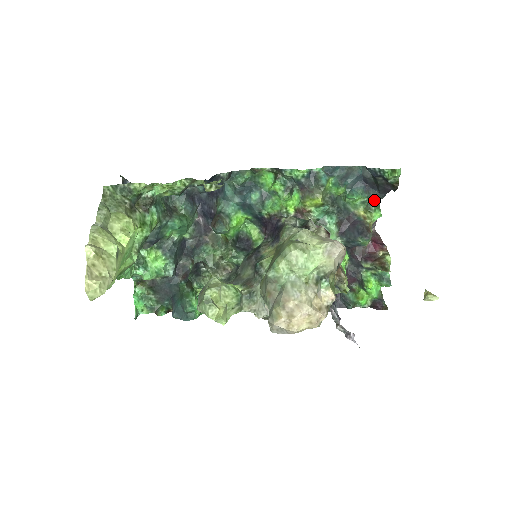
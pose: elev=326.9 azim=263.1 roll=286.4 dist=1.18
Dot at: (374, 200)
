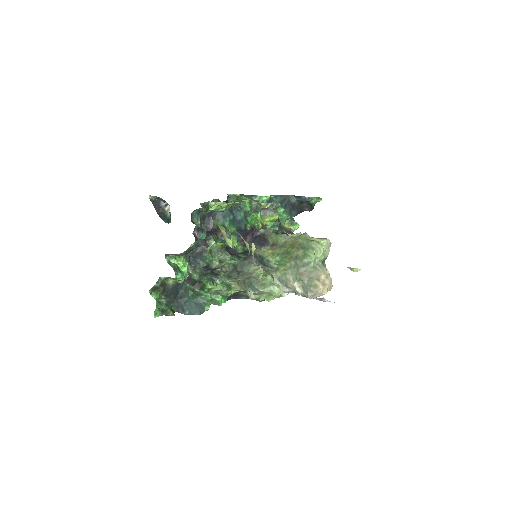
Dot at: (292, 217)
